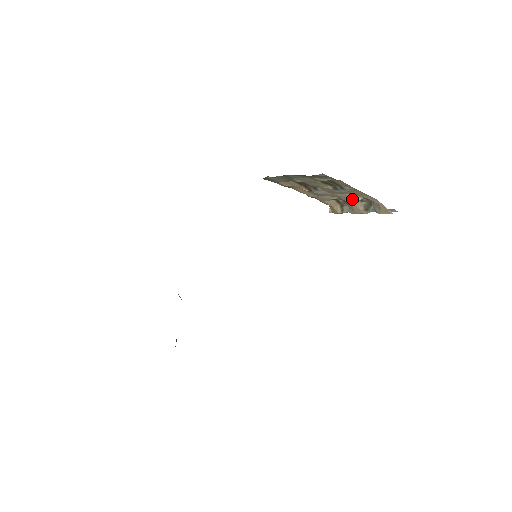
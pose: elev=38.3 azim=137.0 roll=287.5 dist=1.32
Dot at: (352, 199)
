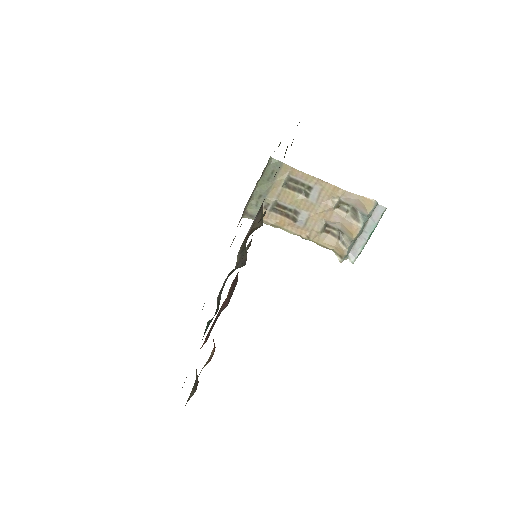
Dot at: (335, 212)
